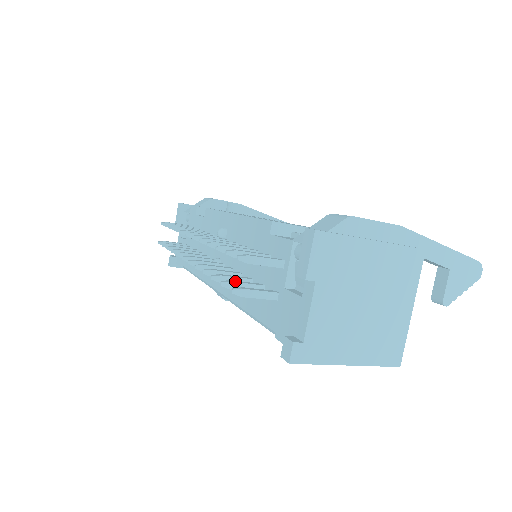
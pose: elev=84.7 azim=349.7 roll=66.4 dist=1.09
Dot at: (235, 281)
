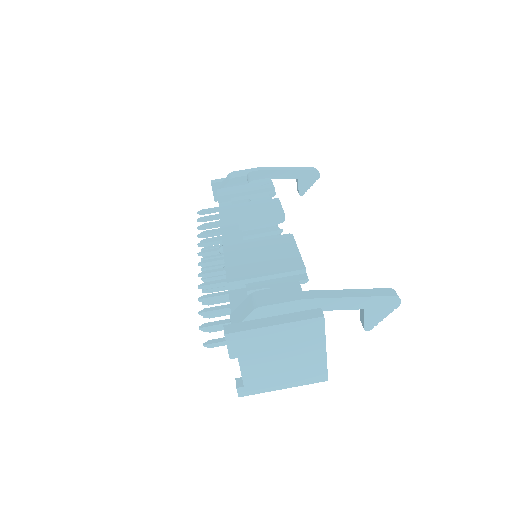
Dot at: occluded
